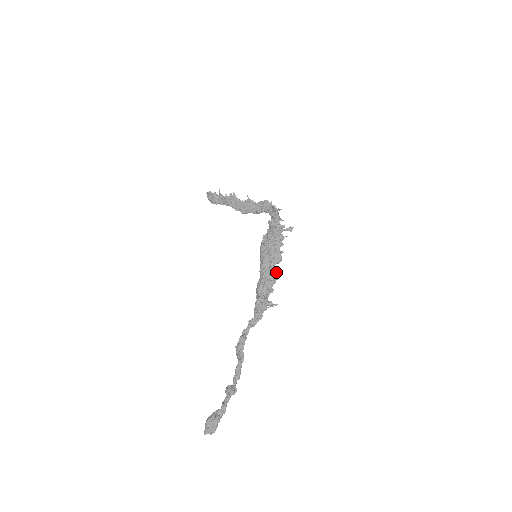
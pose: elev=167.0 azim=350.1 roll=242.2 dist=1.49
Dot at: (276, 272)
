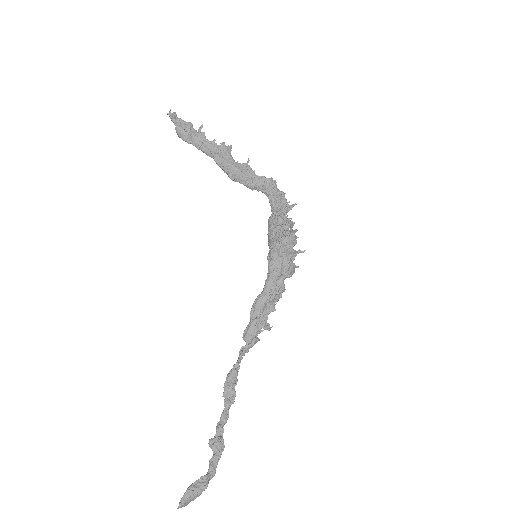
Dot at: (284, 289)
